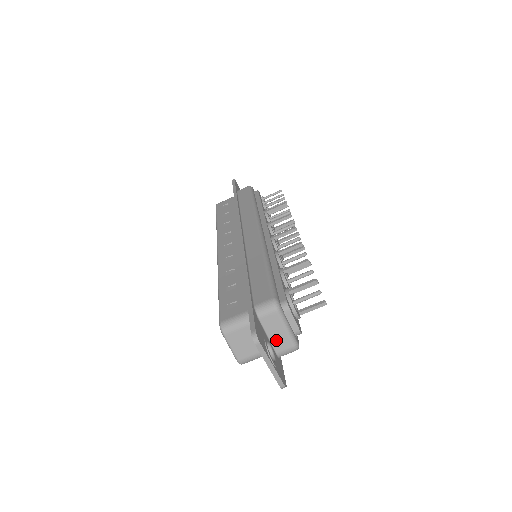
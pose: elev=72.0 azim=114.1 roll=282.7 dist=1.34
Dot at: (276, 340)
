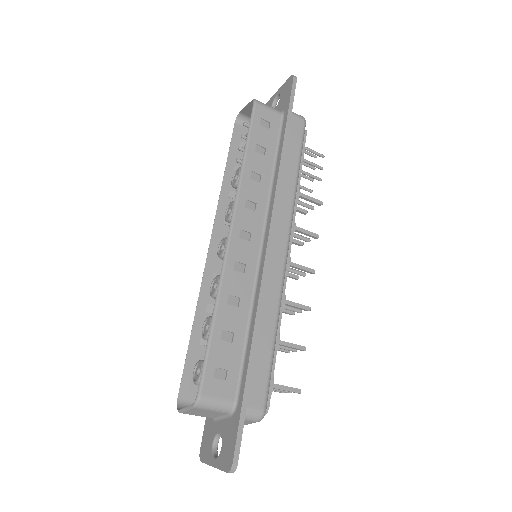
Dot at: occluded
